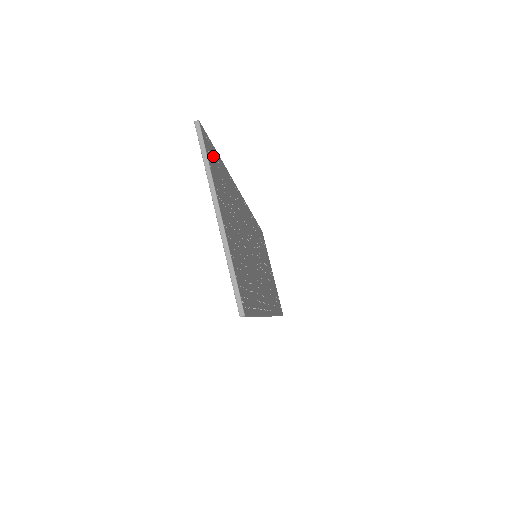
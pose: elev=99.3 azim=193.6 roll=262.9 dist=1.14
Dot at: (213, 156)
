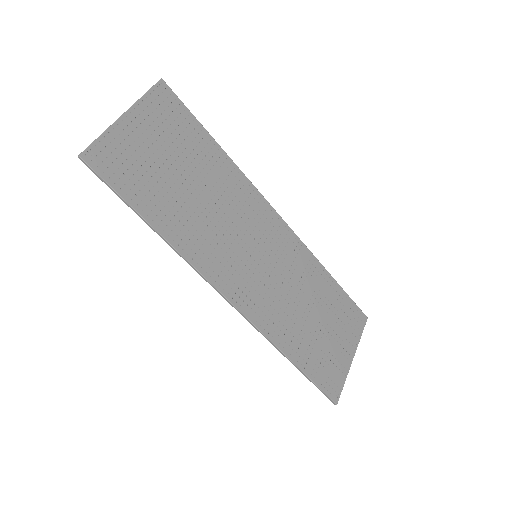
Dot at: (175, 109)
